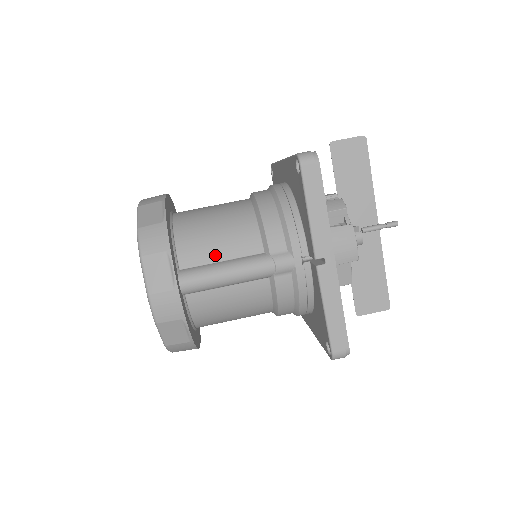
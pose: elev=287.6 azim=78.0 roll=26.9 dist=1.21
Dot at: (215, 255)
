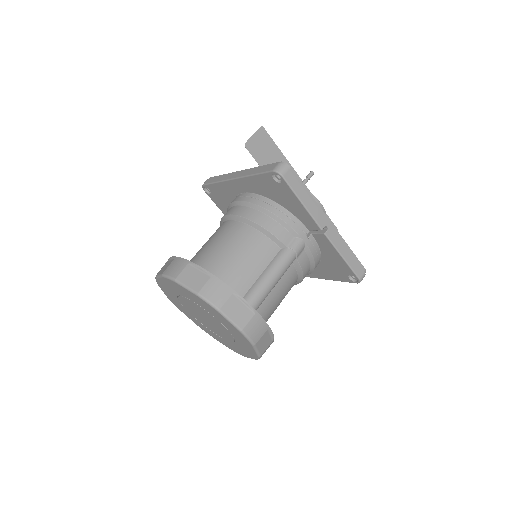
Dot at: (254, 273)
